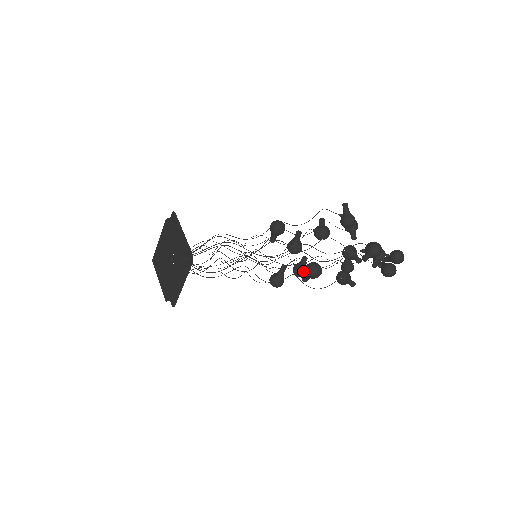
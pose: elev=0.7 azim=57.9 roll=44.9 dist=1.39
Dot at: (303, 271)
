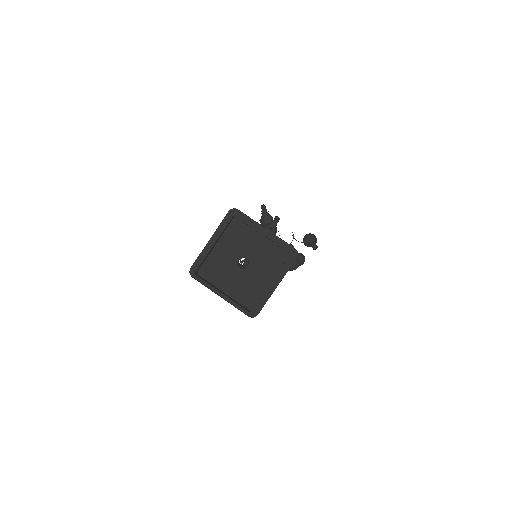
Dot at: occluded
